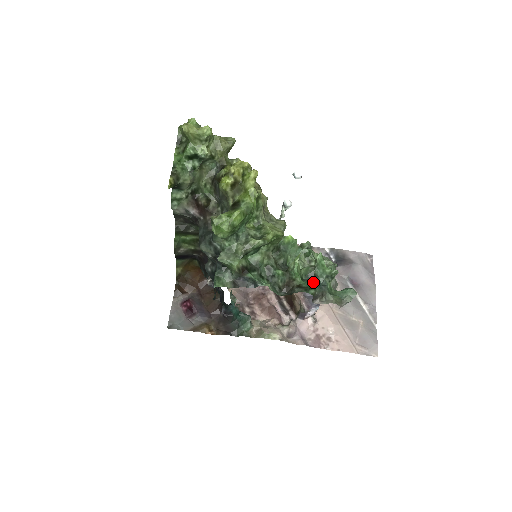
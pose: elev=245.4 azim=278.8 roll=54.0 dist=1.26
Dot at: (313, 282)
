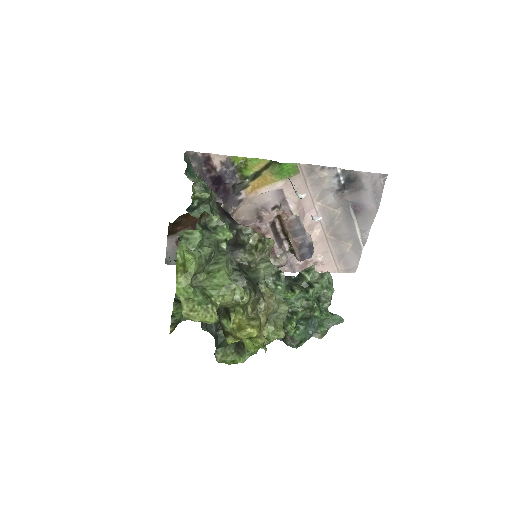
Dot at: (306, 325)
